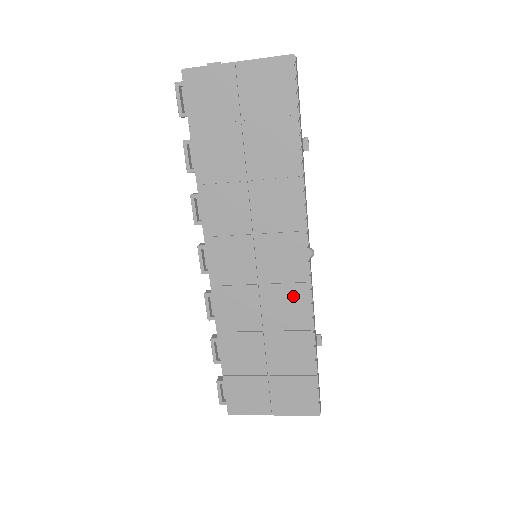
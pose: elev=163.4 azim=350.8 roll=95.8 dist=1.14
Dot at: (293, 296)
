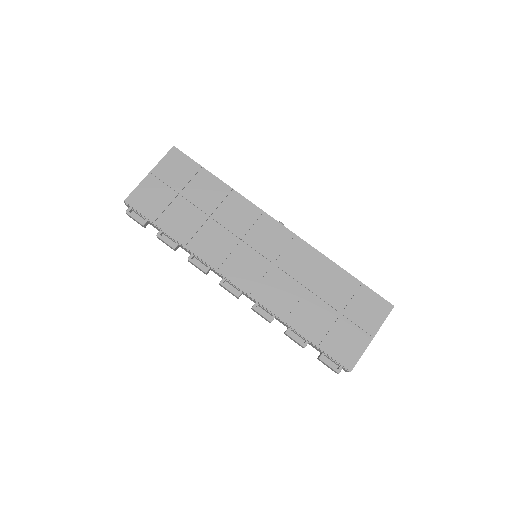
Dot at: (298, 252)
